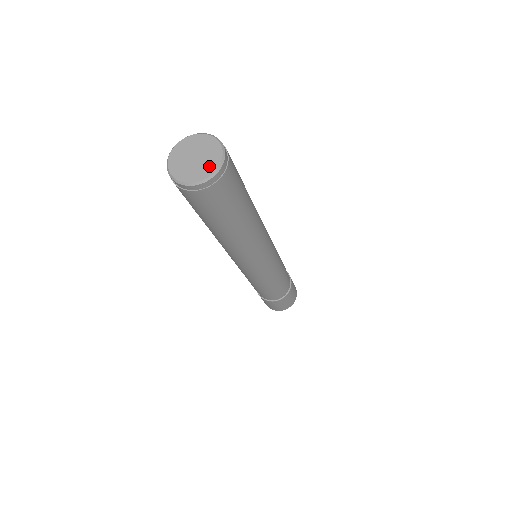
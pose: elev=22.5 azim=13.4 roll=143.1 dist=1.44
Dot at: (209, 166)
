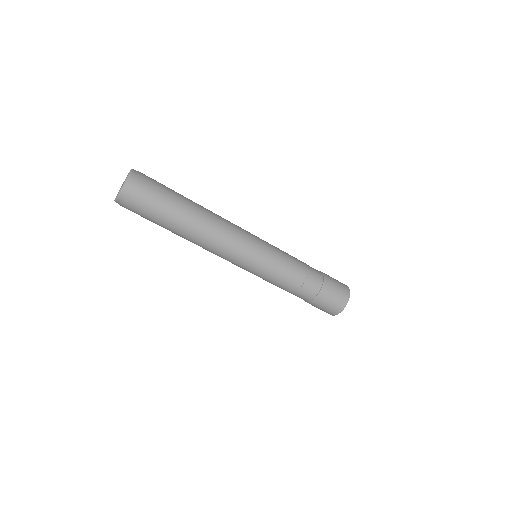
Dot at: (123, 184)
